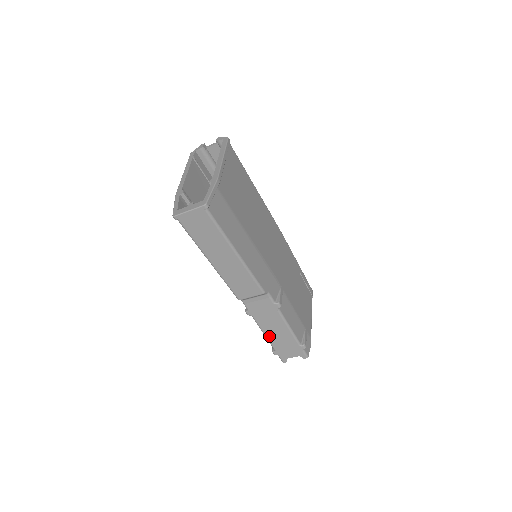
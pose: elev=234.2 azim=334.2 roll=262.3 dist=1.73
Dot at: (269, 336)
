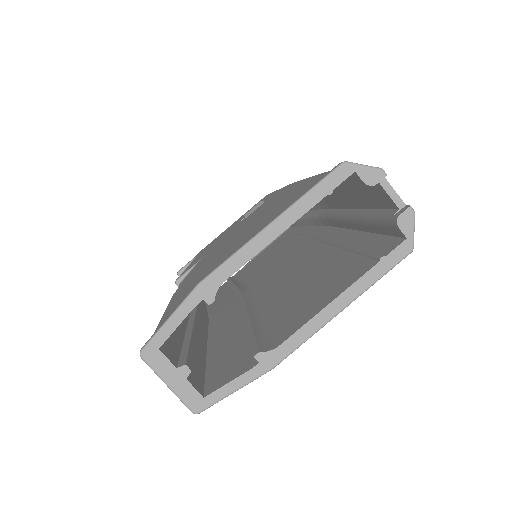
Dot at: occluded
